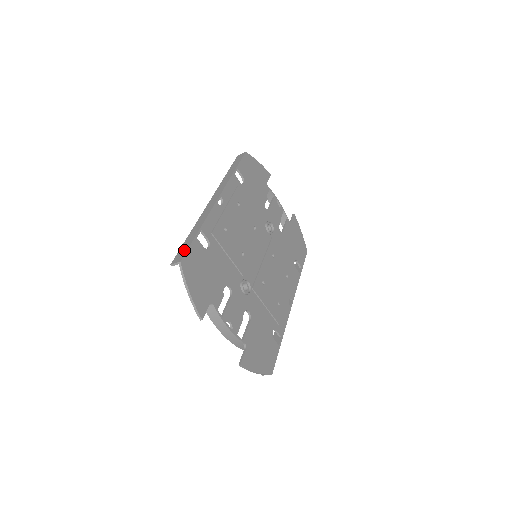
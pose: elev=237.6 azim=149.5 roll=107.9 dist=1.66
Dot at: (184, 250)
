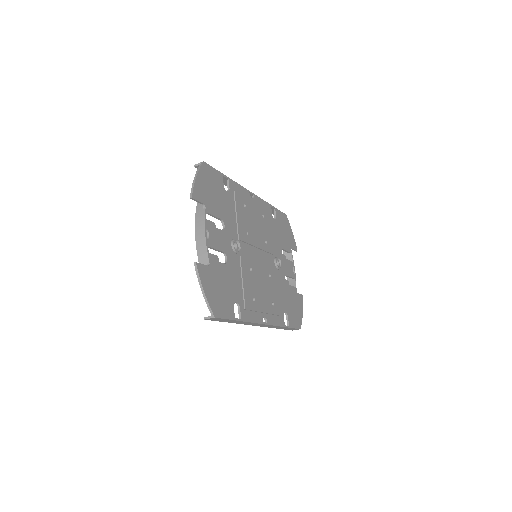
Dot at: occluded
